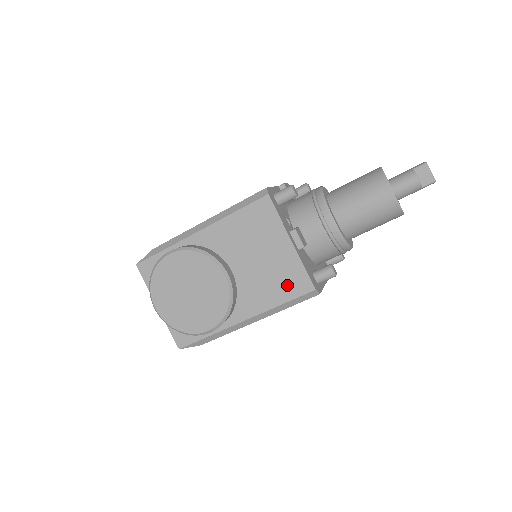
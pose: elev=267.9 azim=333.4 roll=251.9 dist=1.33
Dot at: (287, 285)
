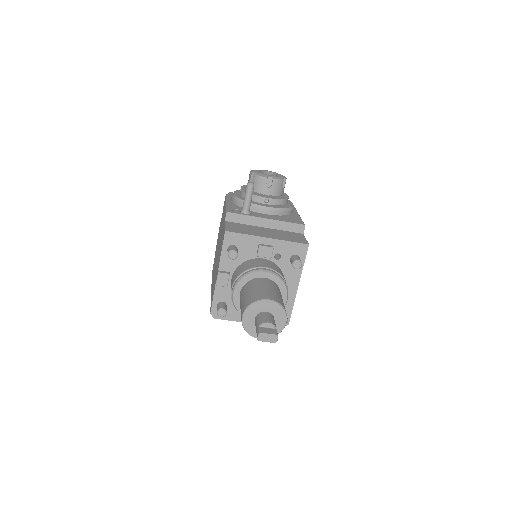
Dot at: occluded
